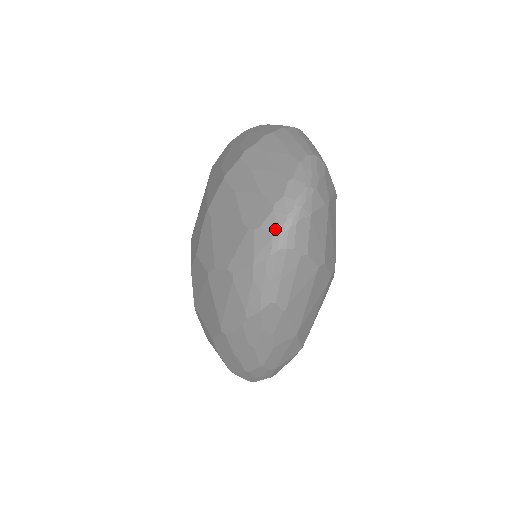
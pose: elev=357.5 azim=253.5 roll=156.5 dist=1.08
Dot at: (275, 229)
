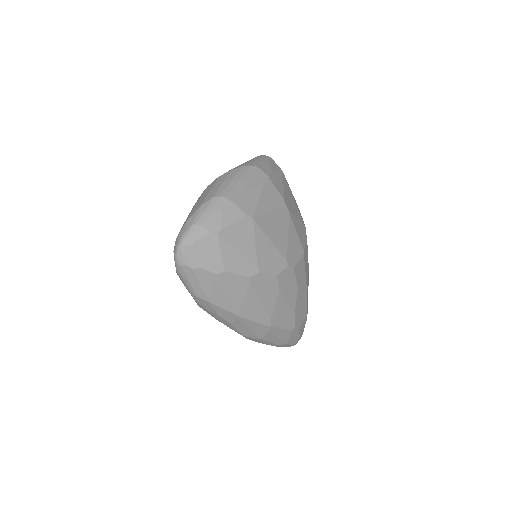
Dot at: (174, 253)
